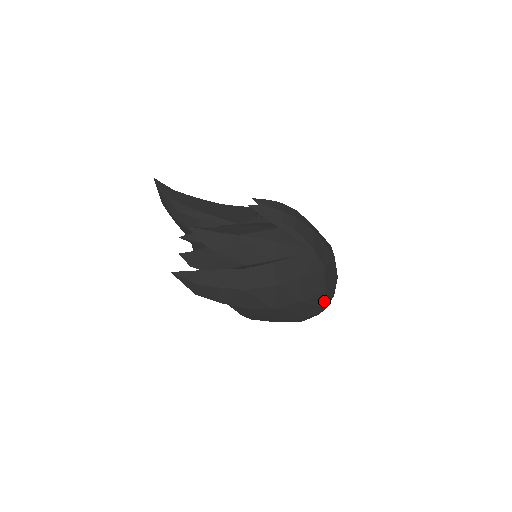
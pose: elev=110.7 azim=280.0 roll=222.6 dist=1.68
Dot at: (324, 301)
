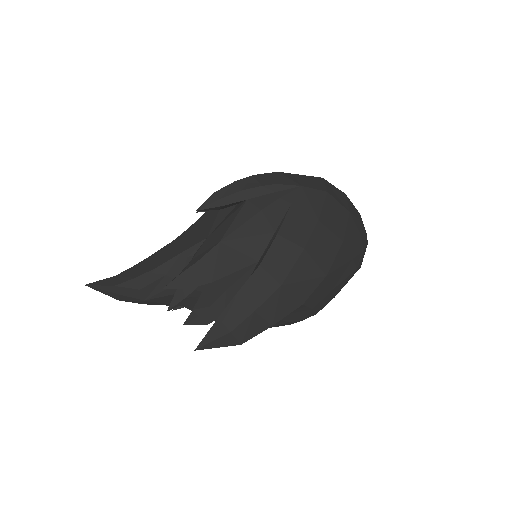
Dot at: (359, 225)
